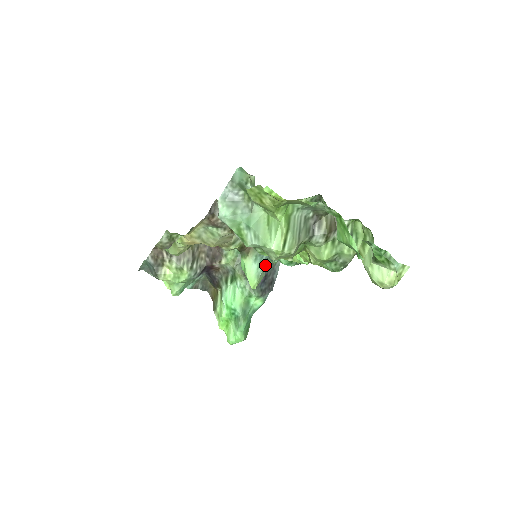
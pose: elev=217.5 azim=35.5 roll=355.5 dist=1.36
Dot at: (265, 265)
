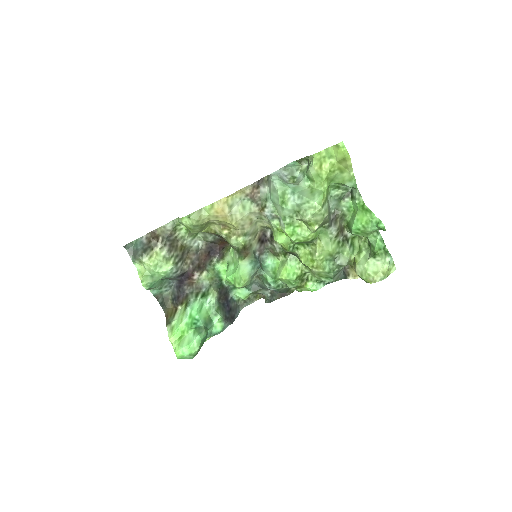
Dot at: (255, 273)
